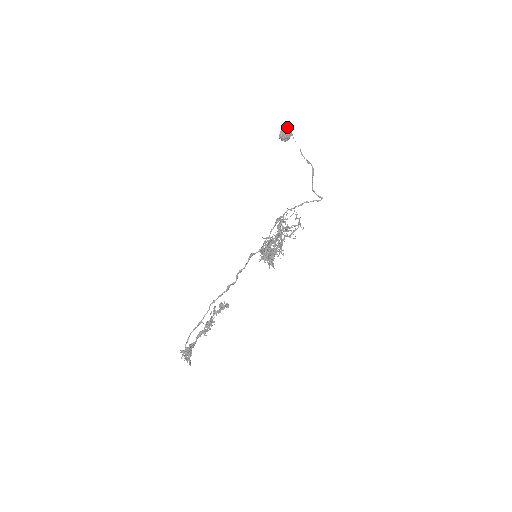
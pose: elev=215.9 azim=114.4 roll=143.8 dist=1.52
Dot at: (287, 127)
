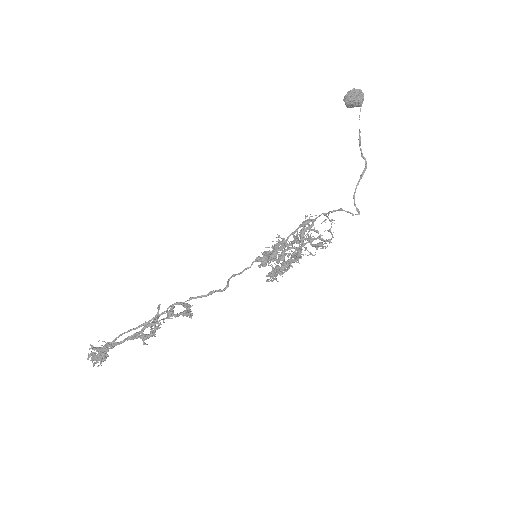
Dot at: occluded
